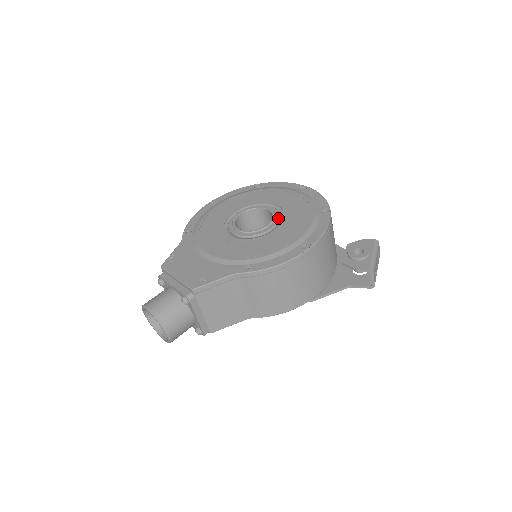
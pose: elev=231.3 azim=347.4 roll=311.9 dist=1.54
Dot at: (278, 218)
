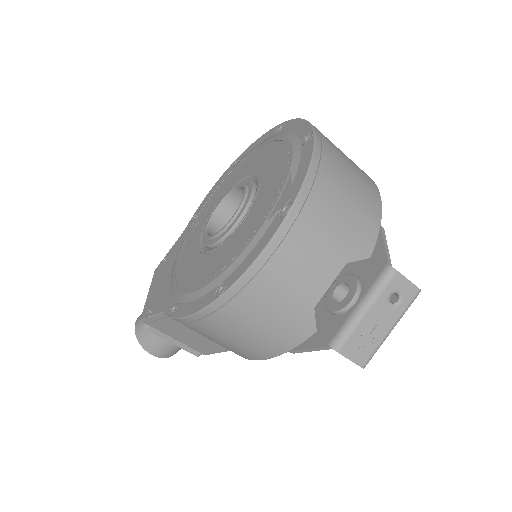
Dot at: (239, 215)
